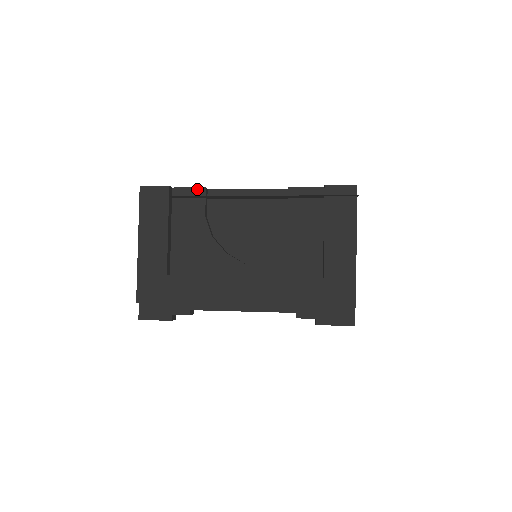
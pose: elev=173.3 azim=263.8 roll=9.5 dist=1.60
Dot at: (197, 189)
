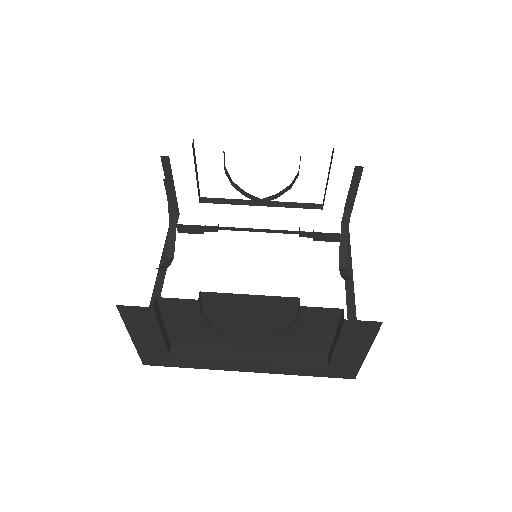
Dot at: (187, 300)
